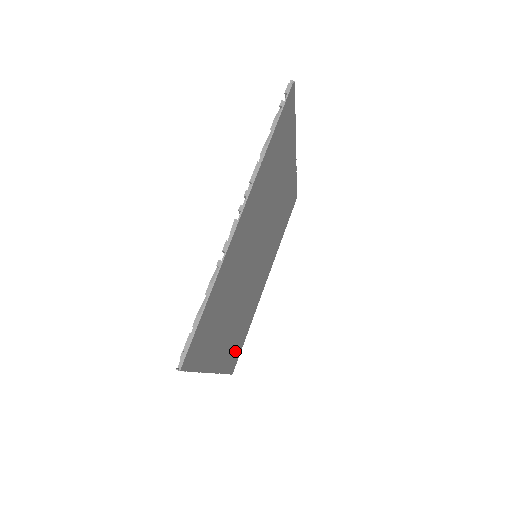
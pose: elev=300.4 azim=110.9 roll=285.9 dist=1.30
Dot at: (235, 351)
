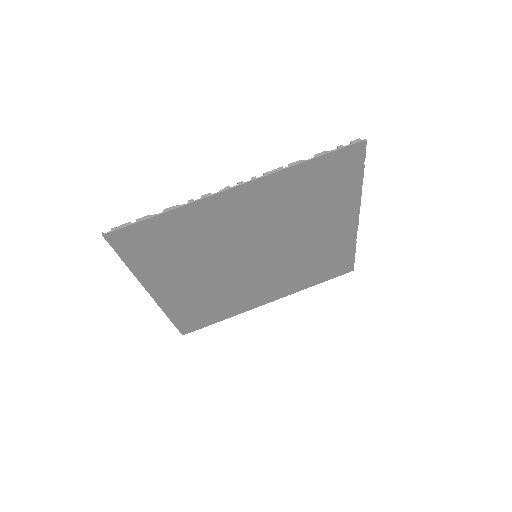
Dot at: (194, 316)
